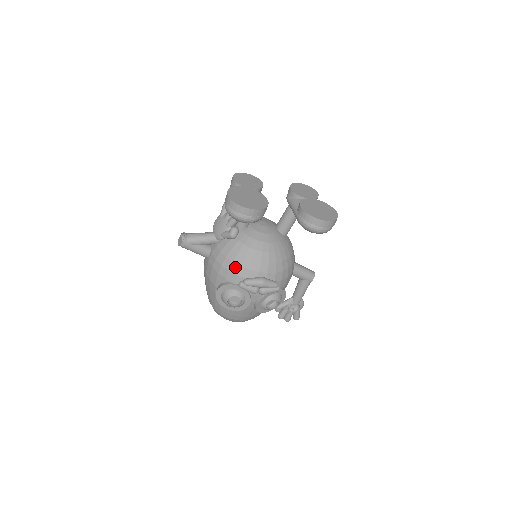
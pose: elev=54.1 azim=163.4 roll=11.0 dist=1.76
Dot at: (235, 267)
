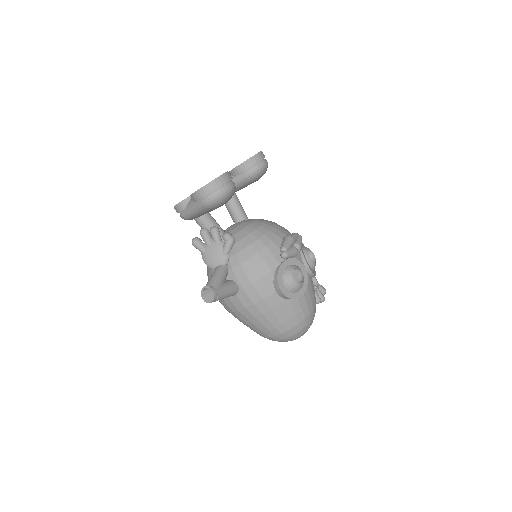
Dot at: (264, 253)
